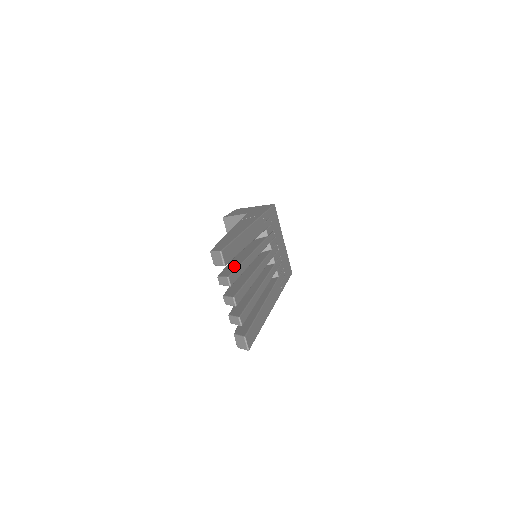
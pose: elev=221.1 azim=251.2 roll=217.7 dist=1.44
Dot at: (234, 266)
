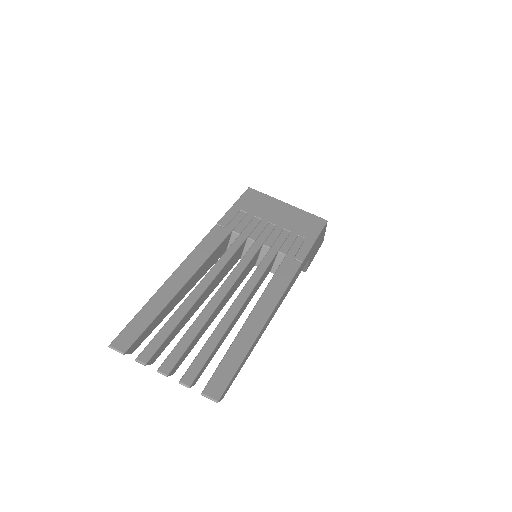
Dot at: (163, 329)
